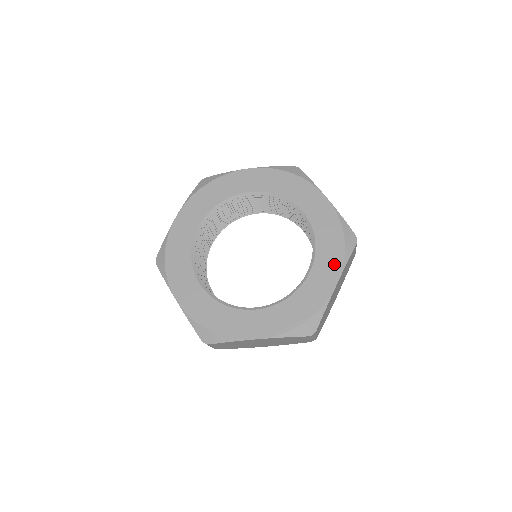
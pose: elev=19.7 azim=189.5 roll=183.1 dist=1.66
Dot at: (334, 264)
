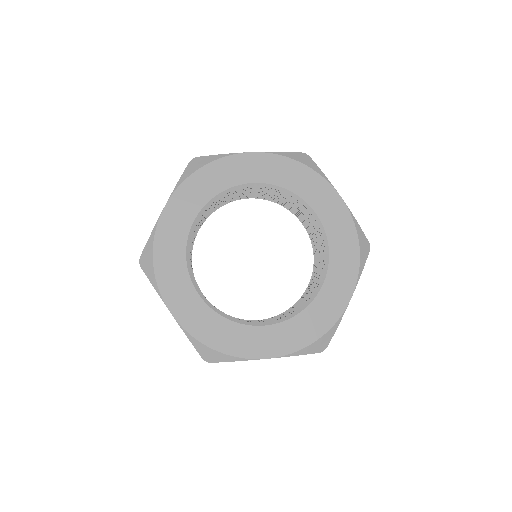
Dot at: (348, 276)
